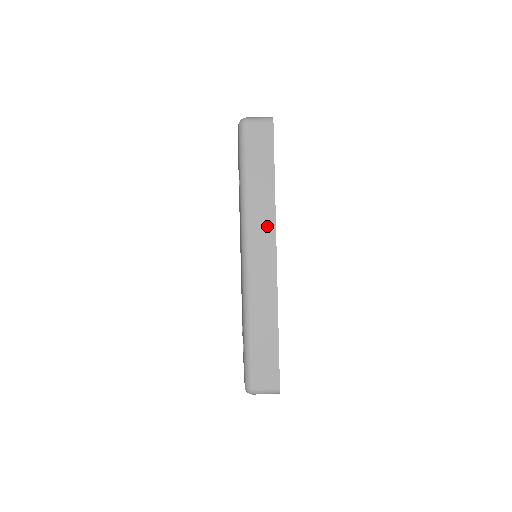
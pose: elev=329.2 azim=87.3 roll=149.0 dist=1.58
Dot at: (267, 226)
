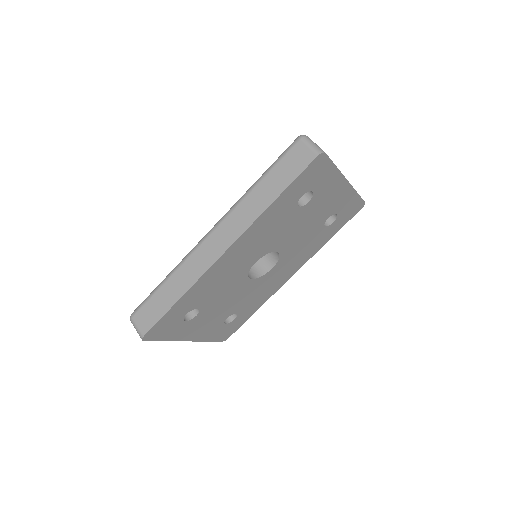
Dot at: (240, 226)
